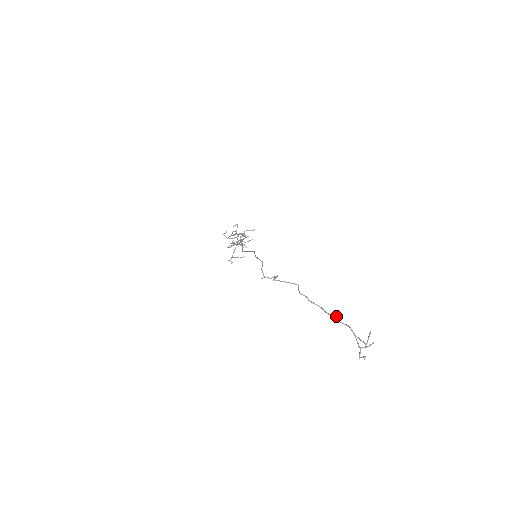
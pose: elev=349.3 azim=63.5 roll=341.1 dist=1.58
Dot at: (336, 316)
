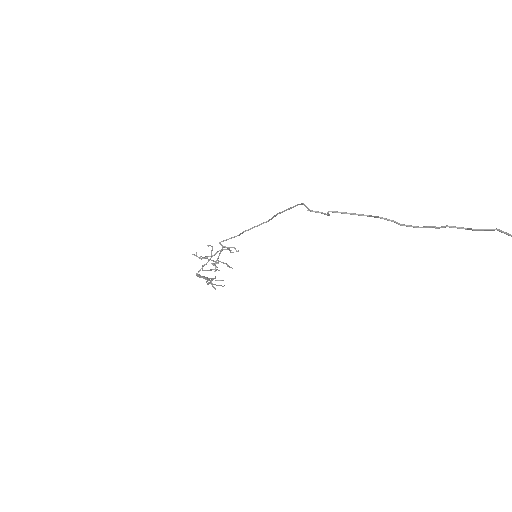
Dot at: (462, 227)
